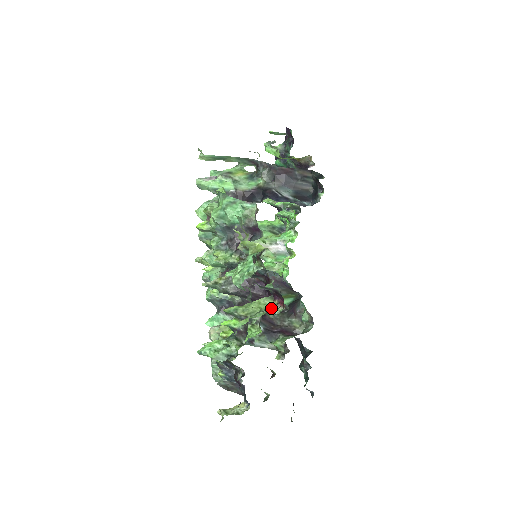
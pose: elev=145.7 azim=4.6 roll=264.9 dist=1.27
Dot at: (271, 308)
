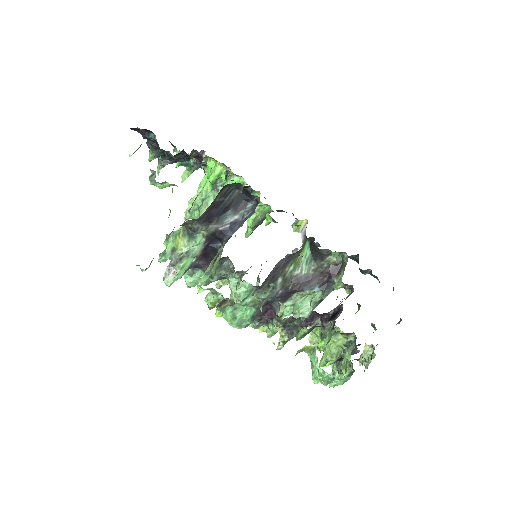
Dot at: (346, 341)
